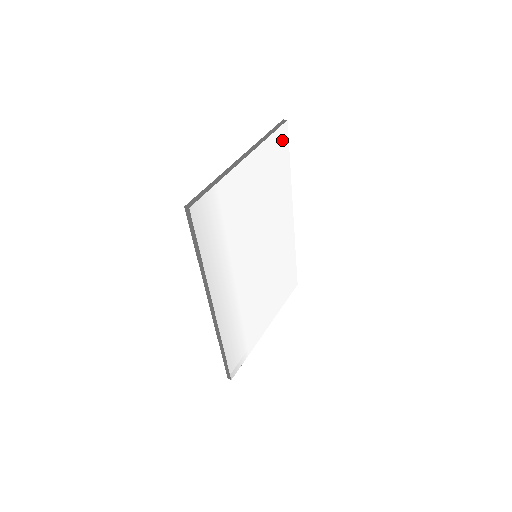
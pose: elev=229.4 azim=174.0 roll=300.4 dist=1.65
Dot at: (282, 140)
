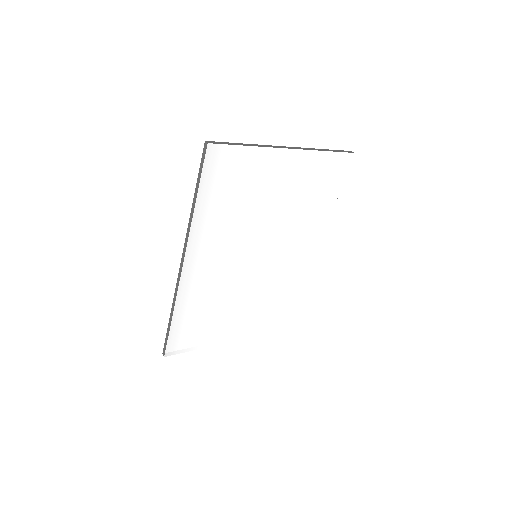
Dot at: (339, 167)
